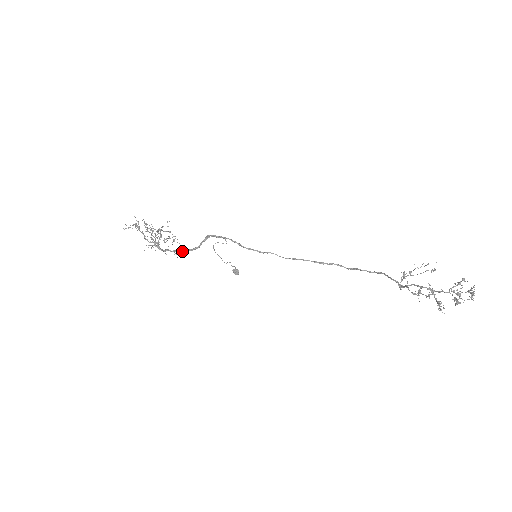
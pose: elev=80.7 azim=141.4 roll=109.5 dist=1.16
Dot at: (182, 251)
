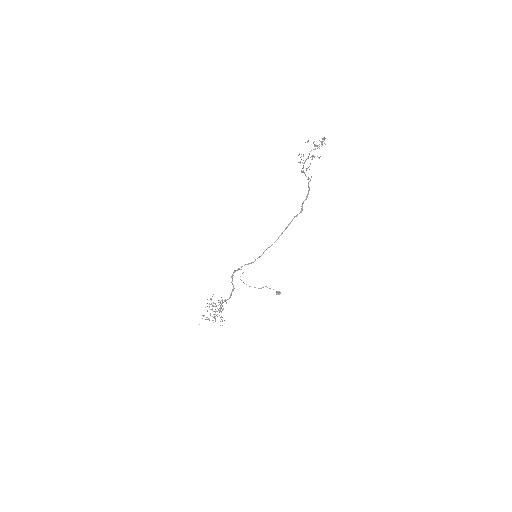
Dot at: (229, 298)
